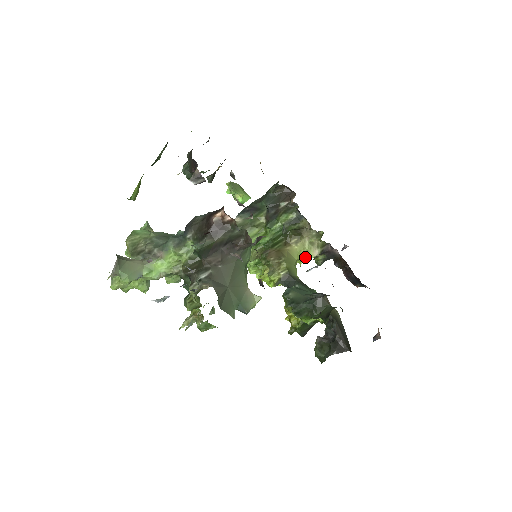
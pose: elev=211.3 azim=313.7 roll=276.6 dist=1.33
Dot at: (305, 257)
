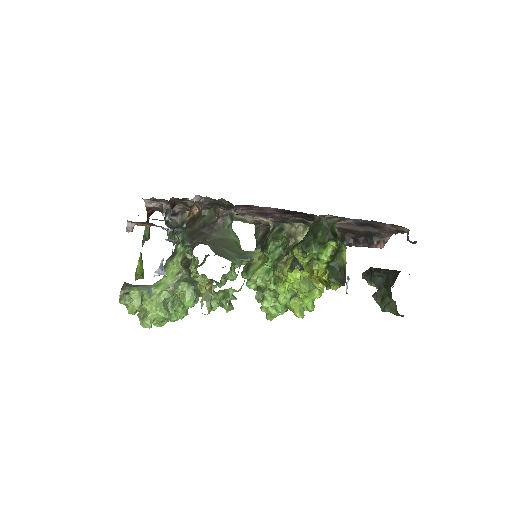
Dot at: occluded
